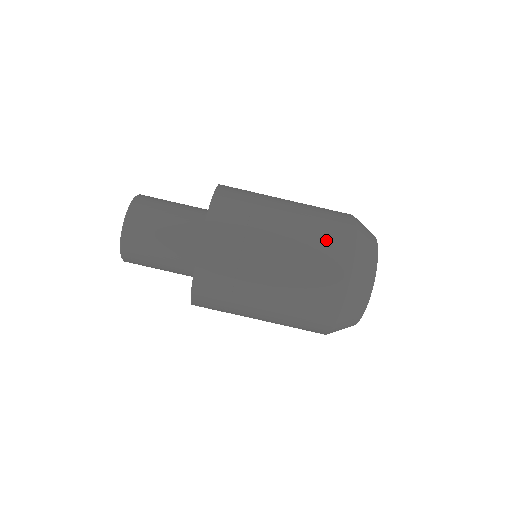
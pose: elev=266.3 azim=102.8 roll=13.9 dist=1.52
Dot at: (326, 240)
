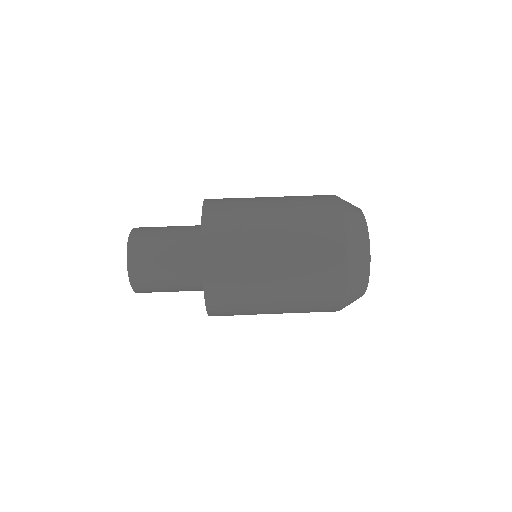
Dot at: (318, 250)
